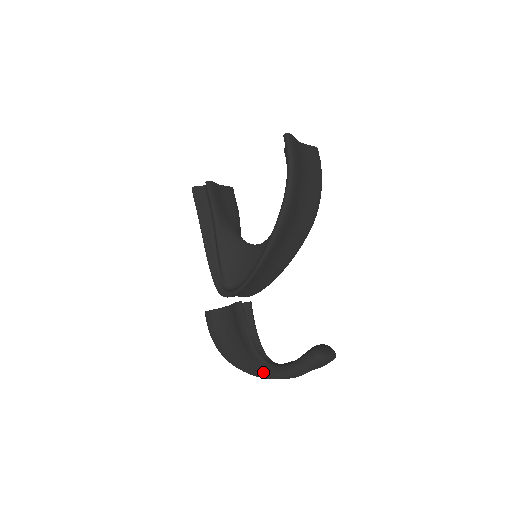
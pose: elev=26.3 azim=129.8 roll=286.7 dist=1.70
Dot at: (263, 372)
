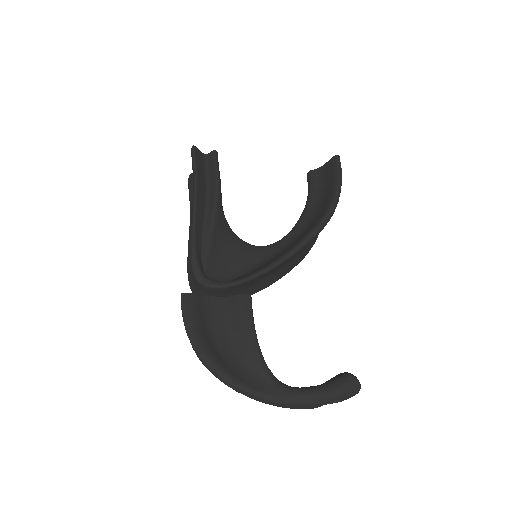
Dot at: (274, 392)
